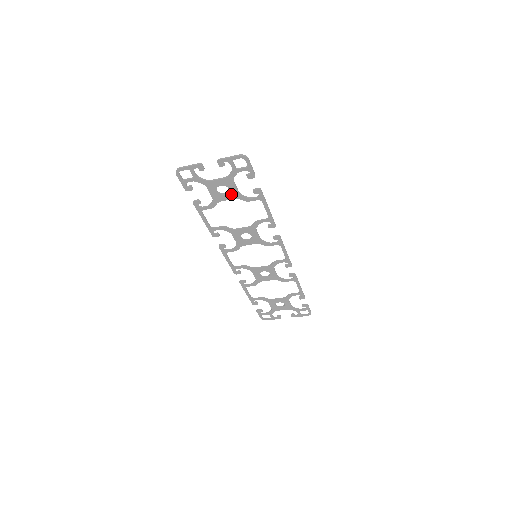
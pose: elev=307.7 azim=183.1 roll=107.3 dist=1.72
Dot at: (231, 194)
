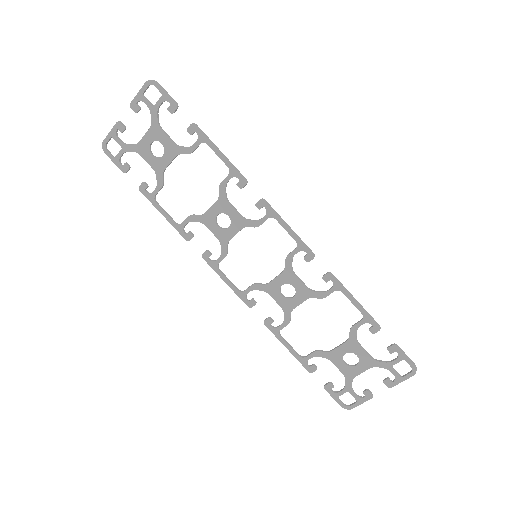
Dot at: (168, 151)
